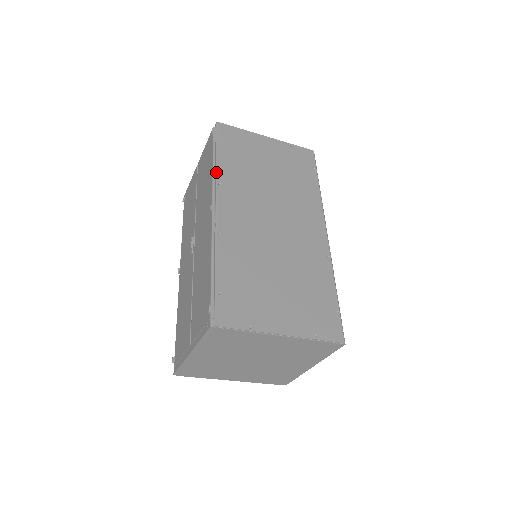
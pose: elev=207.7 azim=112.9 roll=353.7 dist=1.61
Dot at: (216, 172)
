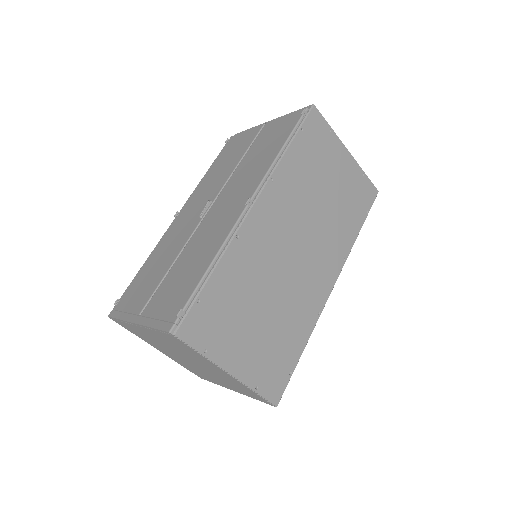
Dot at: (277, 163)
